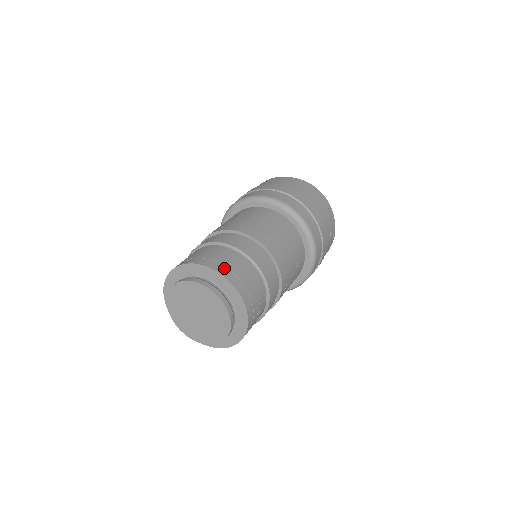
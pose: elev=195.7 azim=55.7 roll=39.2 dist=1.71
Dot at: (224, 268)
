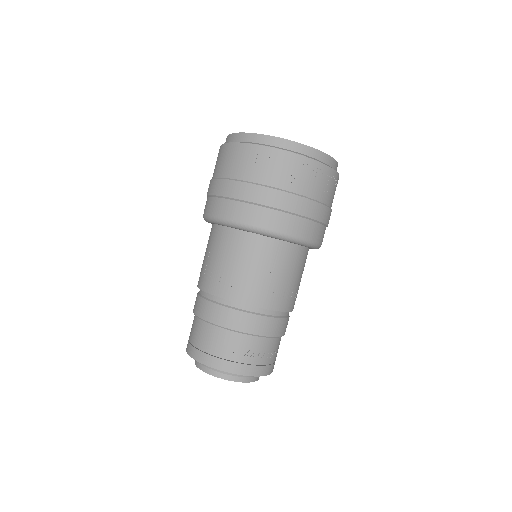
Dot at: (196, 350)
